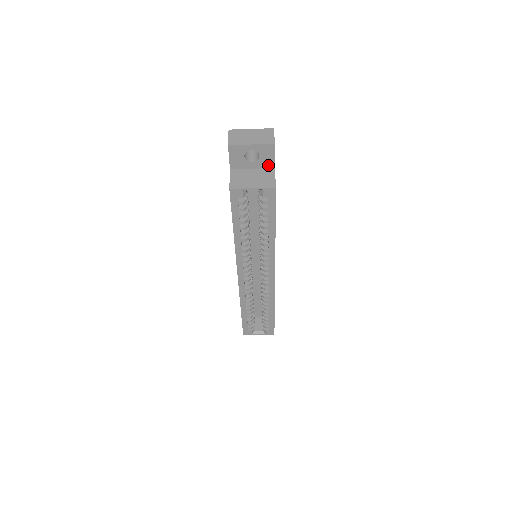
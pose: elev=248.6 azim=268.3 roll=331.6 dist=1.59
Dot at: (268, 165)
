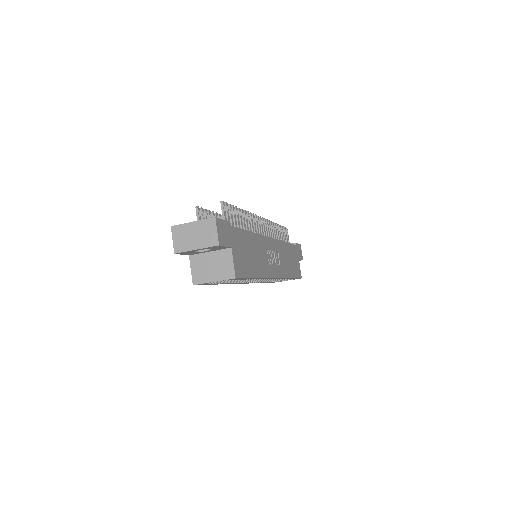
Dot at: (223, 248)
